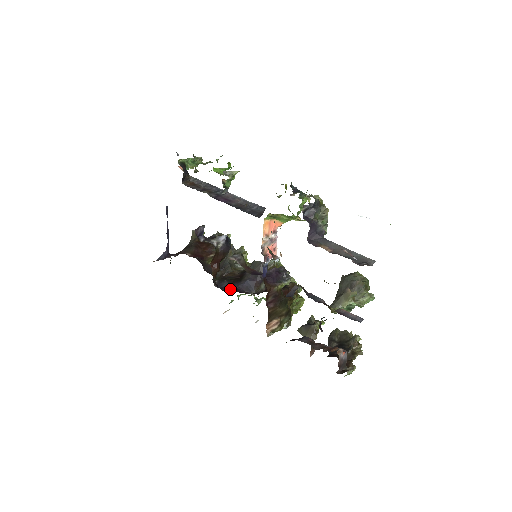
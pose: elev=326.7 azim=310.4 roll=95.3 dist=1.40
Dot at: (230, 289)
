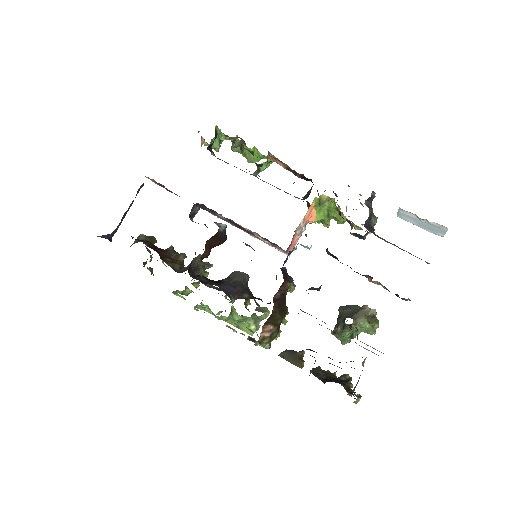
Dot at: (211, 284)
